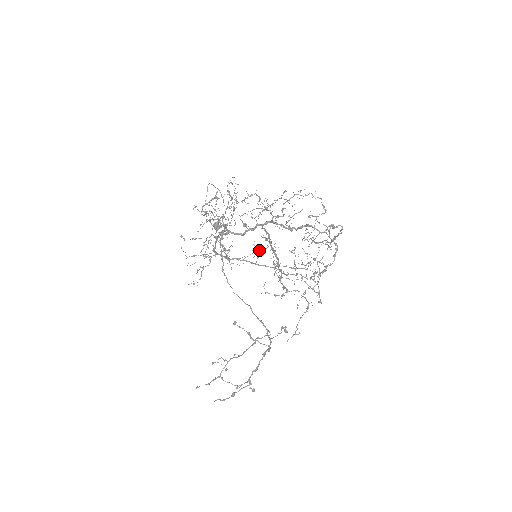
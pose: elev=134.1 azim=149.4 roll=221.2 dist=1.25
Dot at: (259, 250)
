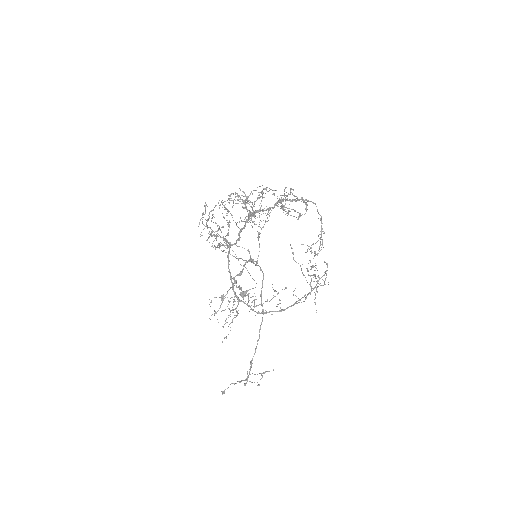
Dot at: occluded
